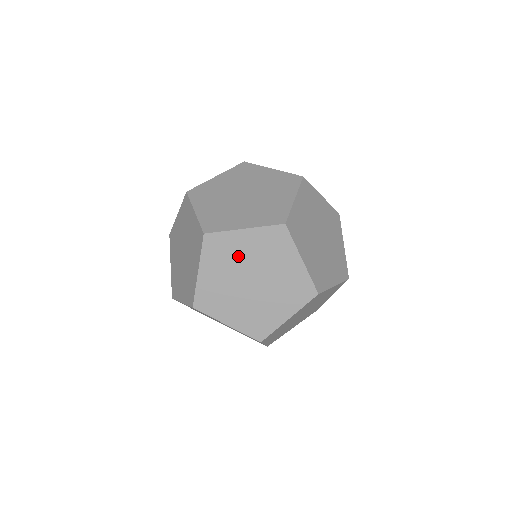
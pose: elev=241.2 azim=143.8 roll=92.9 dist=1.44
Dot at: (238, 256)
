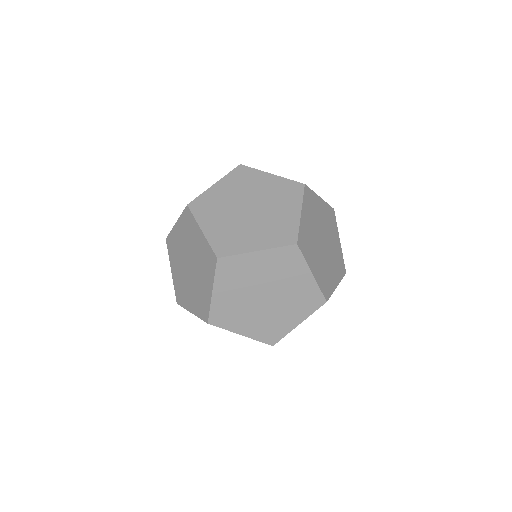
Dot at: (224, 201)
